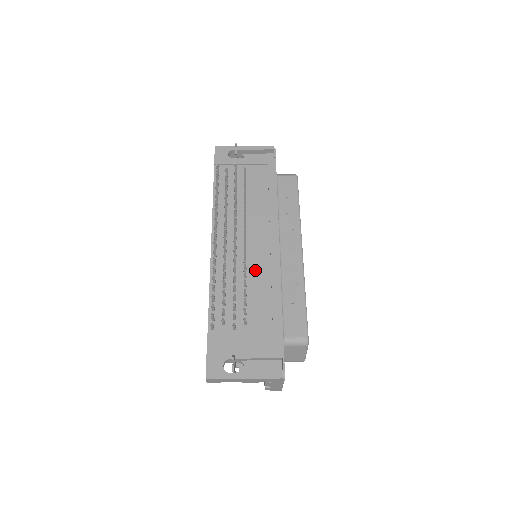
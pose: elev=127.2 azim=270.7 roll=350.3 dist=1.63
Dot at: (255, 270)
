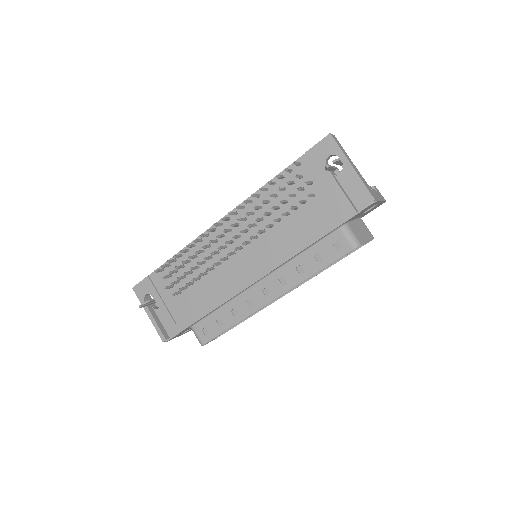
Dot at: (224, 273)
